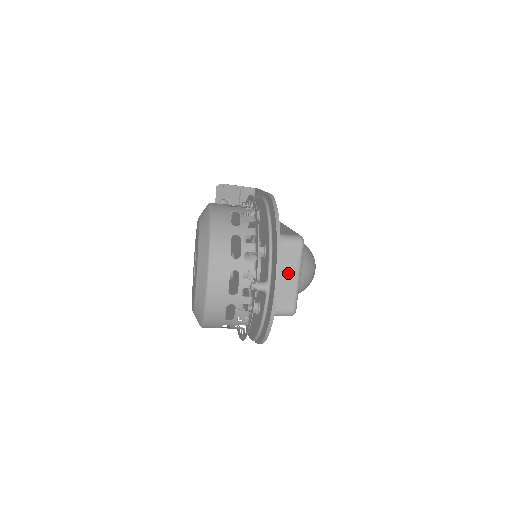
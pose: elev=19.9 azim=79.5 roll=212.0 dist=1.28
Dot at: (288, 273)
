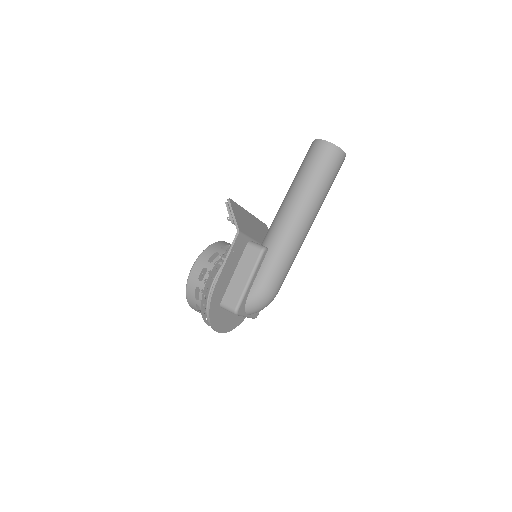
Dot at: occluded
